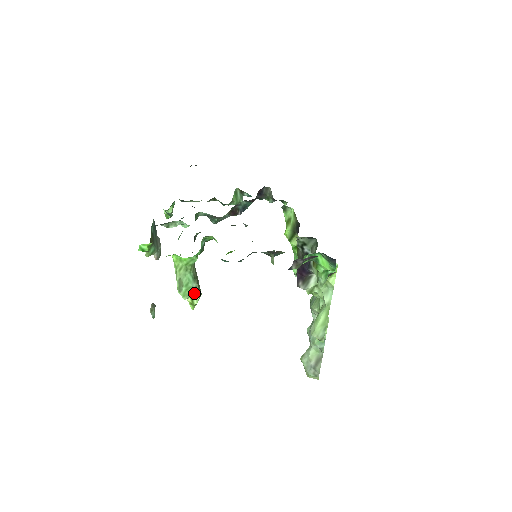
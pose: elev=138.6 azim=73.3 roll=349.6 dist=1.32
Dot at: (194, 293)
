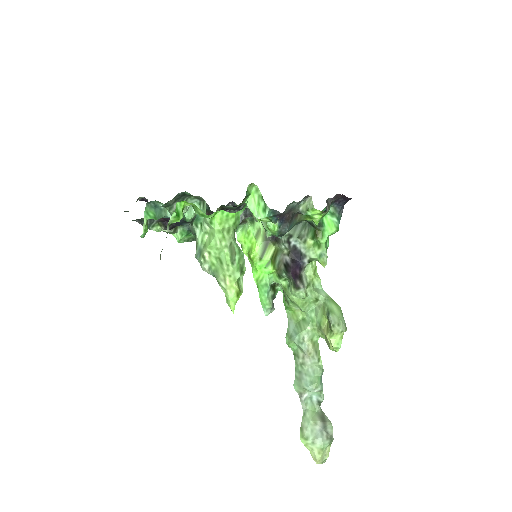
Dot at: (243, 269)
